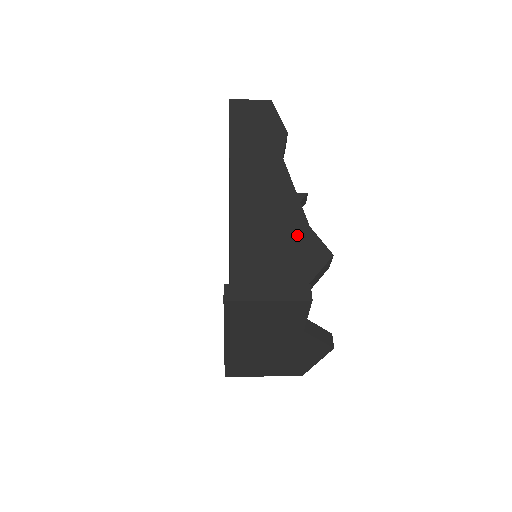
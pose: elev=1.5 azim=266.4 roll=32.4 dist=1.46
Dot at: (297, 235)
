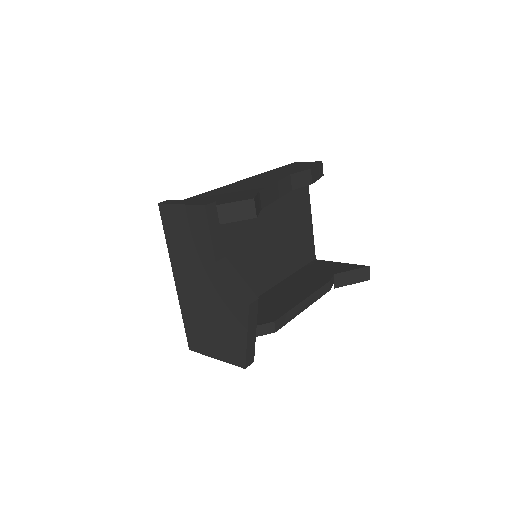
Dot at: (245, 193)
